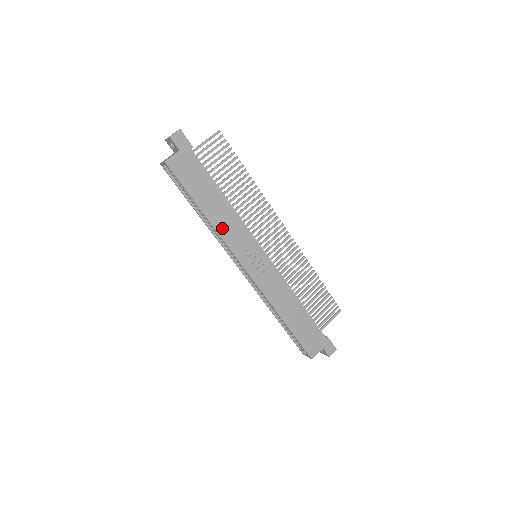
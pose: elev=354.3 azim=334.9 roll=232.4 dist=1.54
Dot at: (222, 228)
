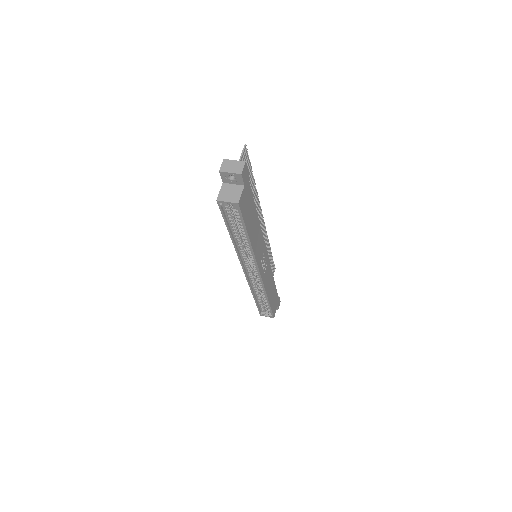
Dot at: (255, 247)
